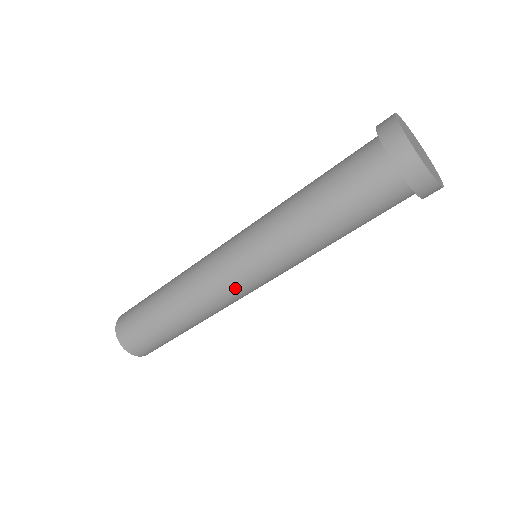
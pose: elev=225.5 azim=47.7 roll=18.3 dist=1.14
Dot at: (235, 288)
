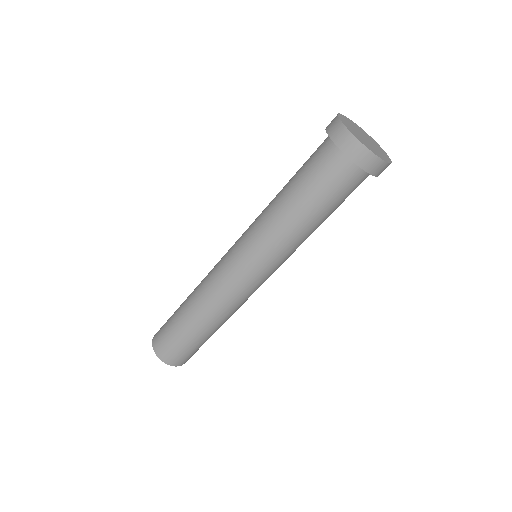
Dot at: (241, 284)
